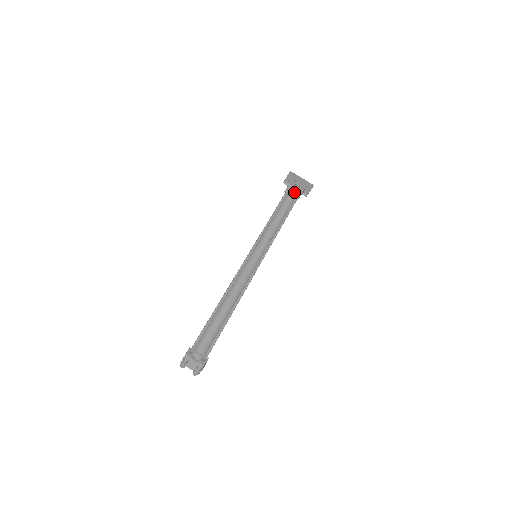
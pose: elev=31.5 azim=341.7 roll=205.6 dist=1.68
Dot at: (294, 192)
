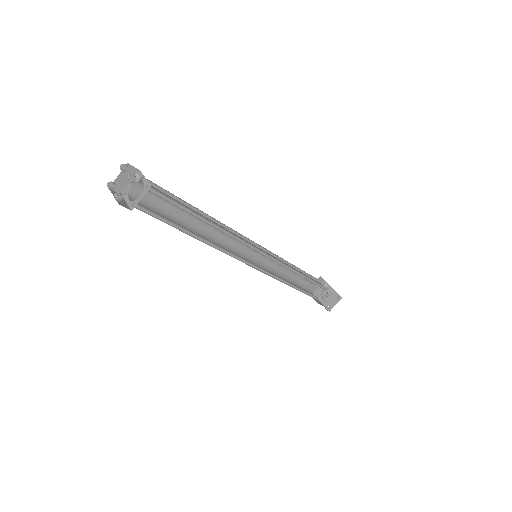
Dot at: (317, 300)
